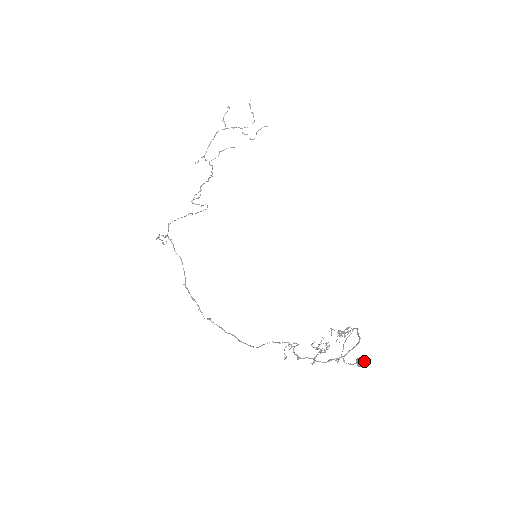
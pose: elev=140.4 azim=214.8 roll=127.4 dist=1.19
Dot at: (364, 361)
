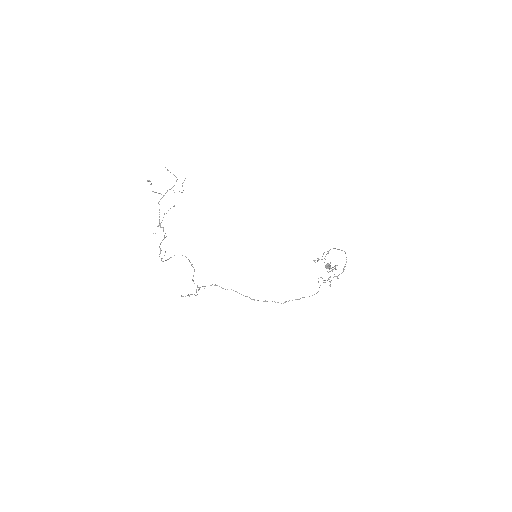
Dot at: occluded
